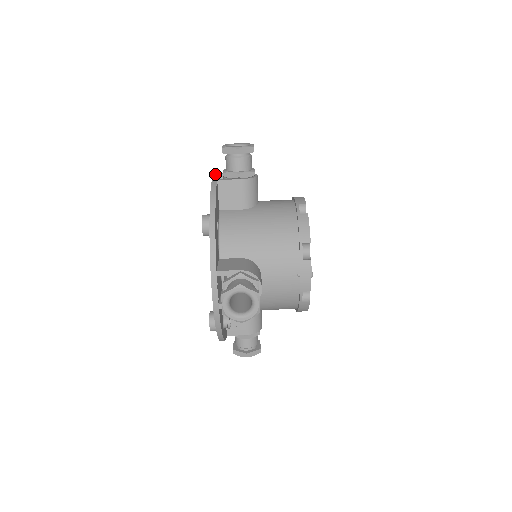
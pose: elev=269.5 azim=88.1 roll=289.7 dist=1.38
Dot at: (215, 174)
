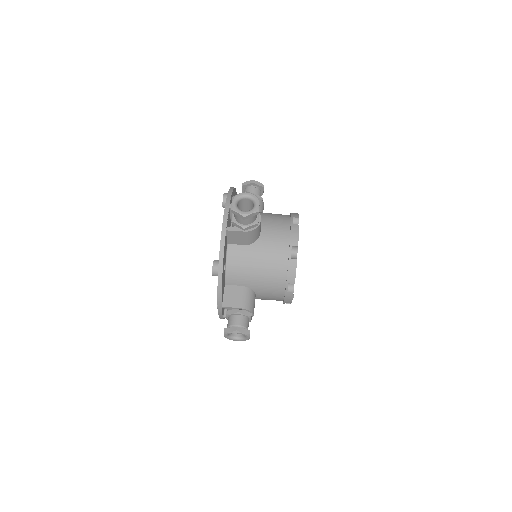
Dot at: (225, 216)
